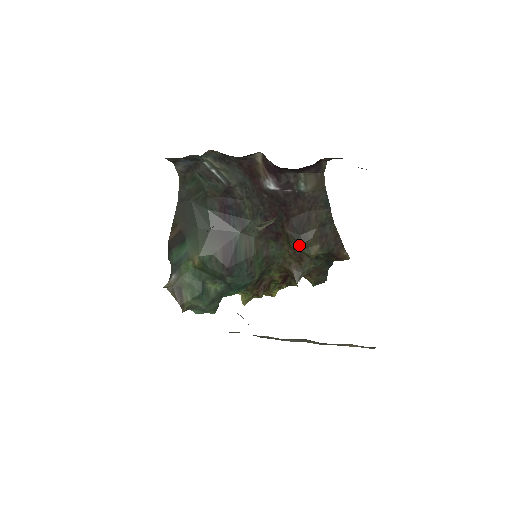
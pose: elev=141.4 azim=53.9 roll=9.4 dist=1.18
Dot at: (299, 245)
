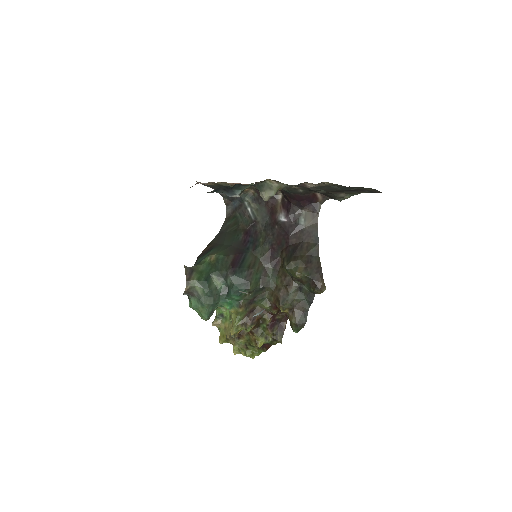
Dot at: (289, 262)
